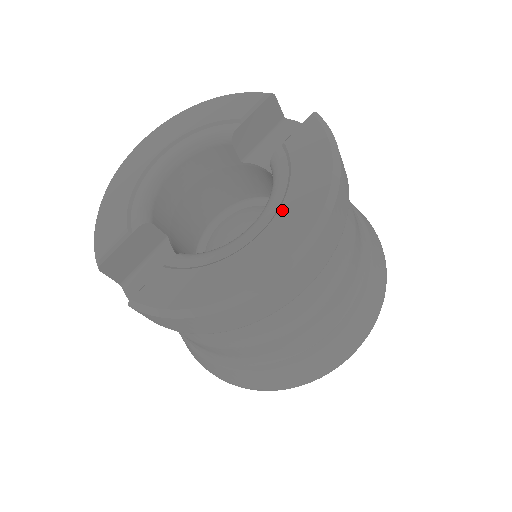
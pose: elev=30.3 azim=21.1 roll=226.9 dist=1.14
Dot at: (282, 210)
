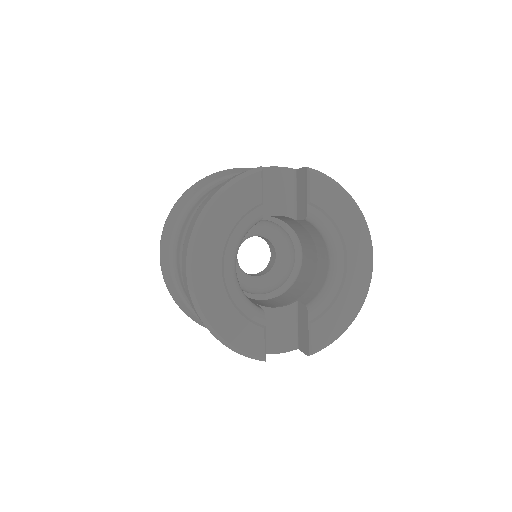
Dot at: (347, 244)
